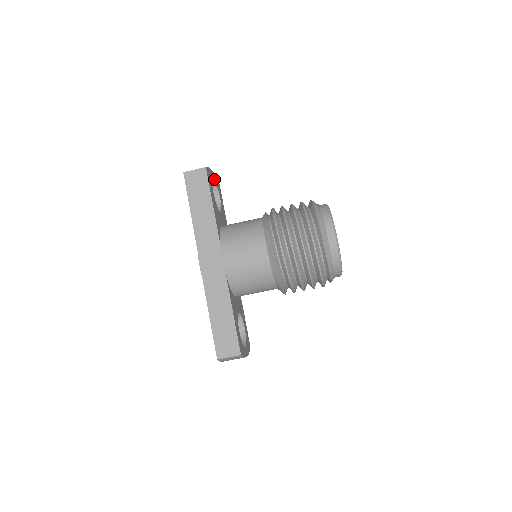
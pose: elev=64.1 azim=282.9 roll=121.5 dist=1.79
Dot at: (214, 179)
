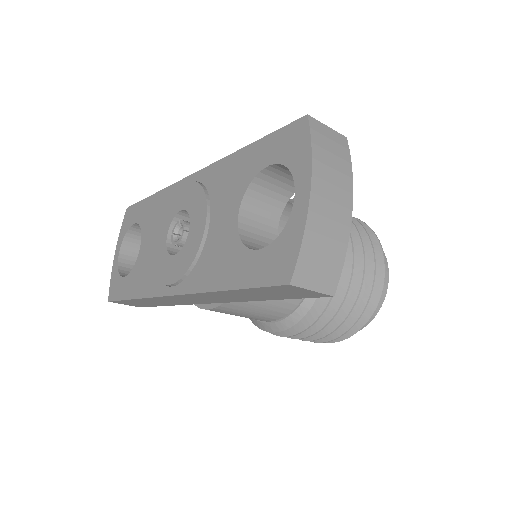
Dot at: occluded
